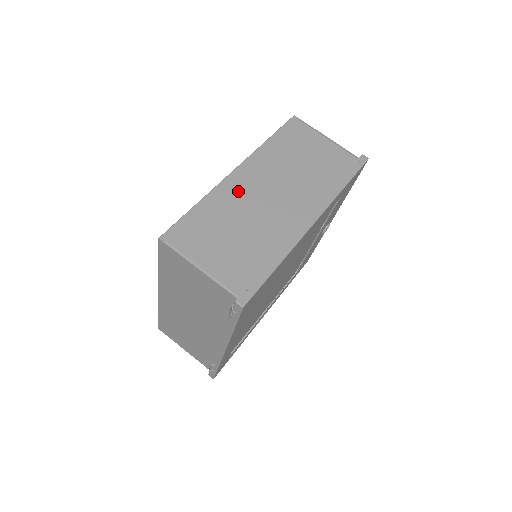
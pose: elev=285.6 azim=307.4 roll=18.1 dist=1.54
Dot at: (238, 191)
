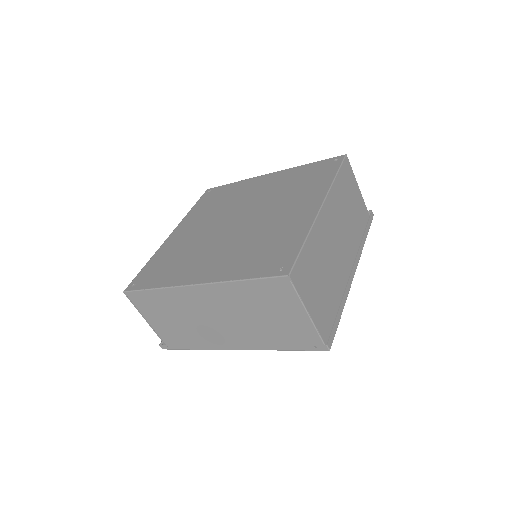
Dot at: (190, 300)
